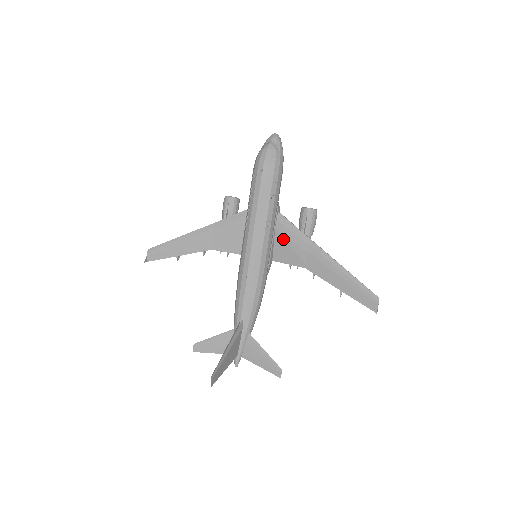
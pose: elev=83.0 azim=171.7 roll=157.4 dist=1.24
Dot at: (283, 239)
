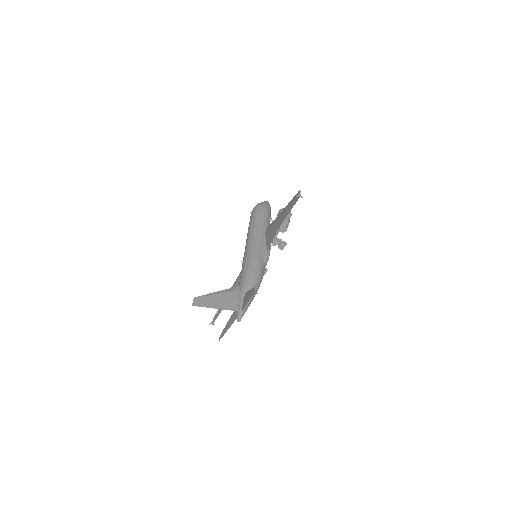
Dot at: (268, 234)
